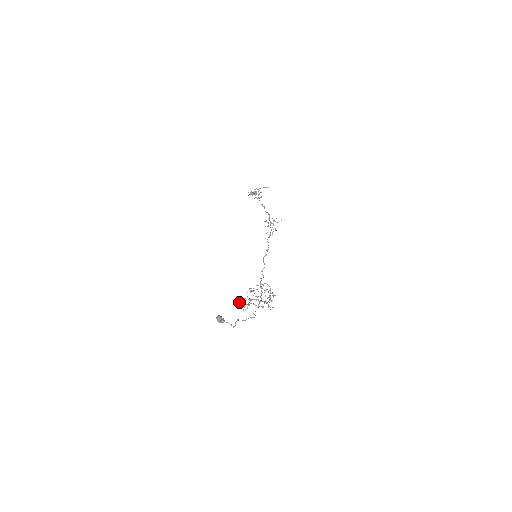
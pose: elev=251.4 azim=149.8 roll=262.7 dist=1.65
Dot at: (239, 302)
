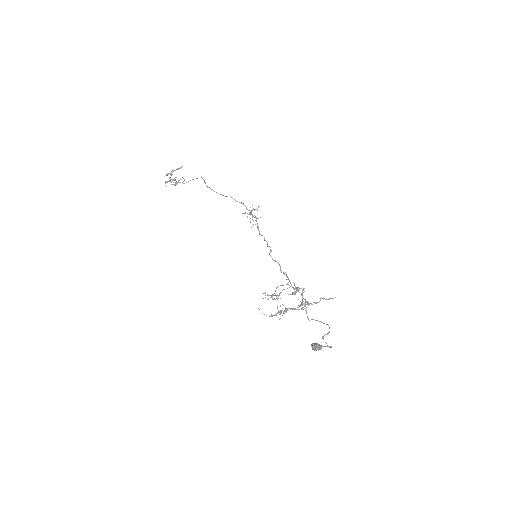
Dot at: (262, 313)
